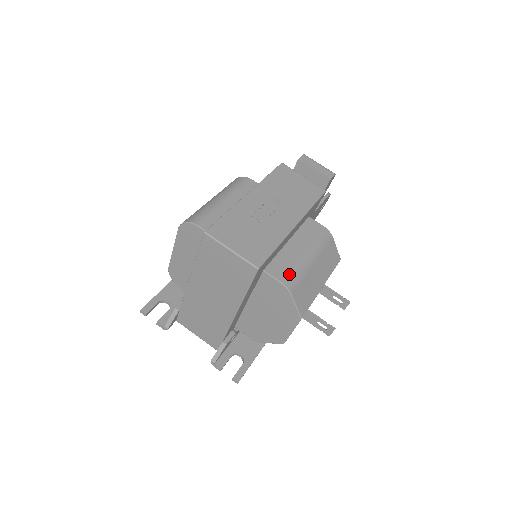
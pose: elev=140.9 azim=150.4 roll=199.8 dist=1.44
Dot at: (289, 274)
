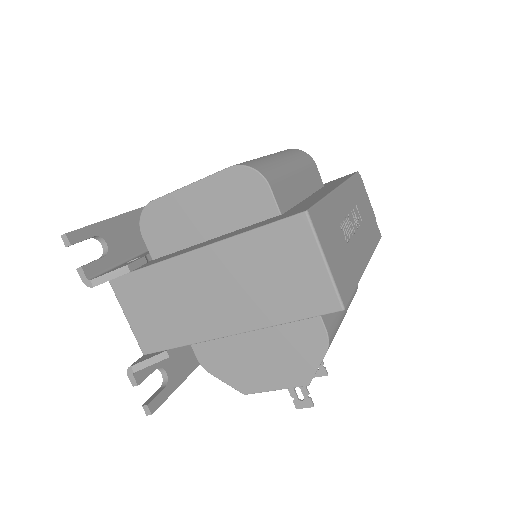
Dot at: (333, 323)
